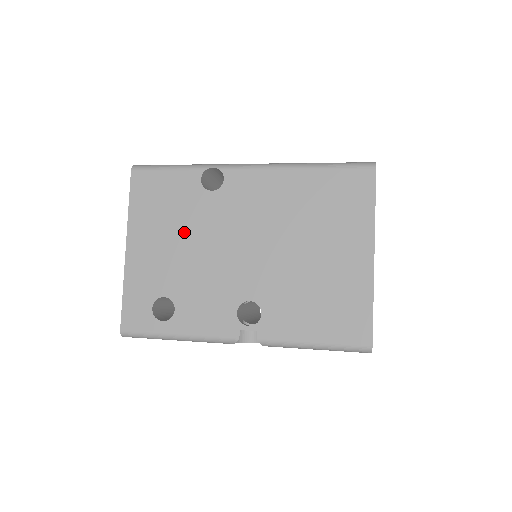
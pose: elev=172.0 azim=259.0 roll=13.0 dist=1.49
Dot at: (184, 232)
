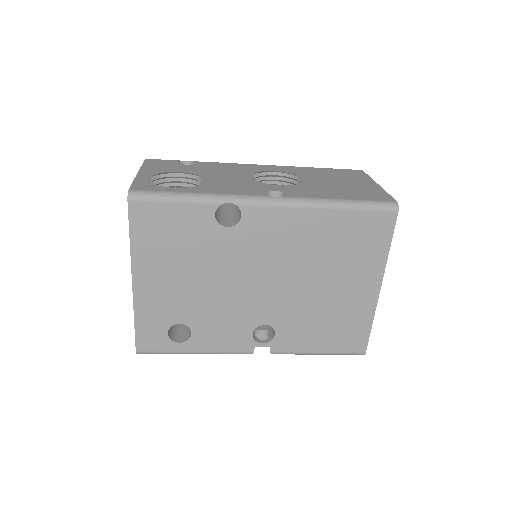
Dot at: (198, 267)
